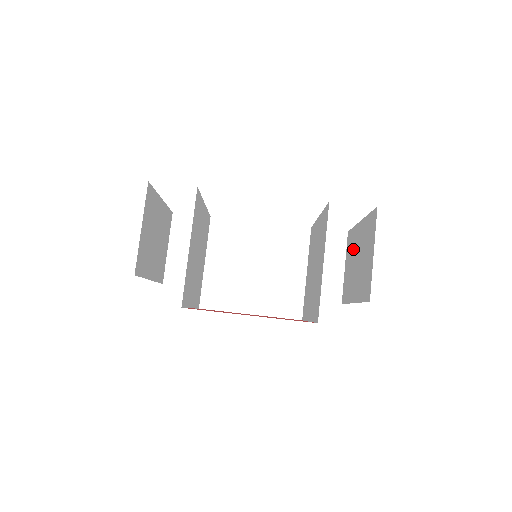
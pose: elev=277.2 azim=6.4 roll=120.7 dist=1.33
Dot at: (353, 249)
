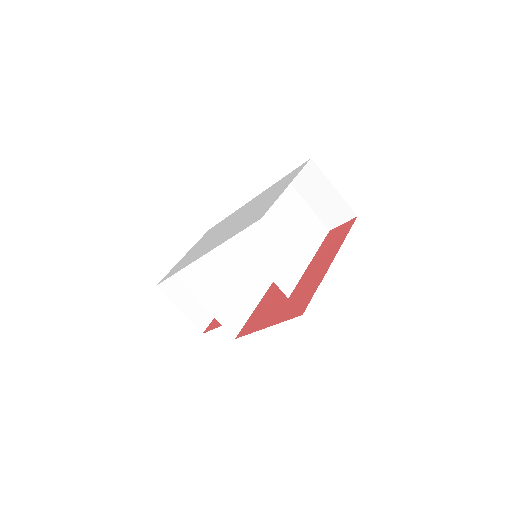
Dot at: occluded
